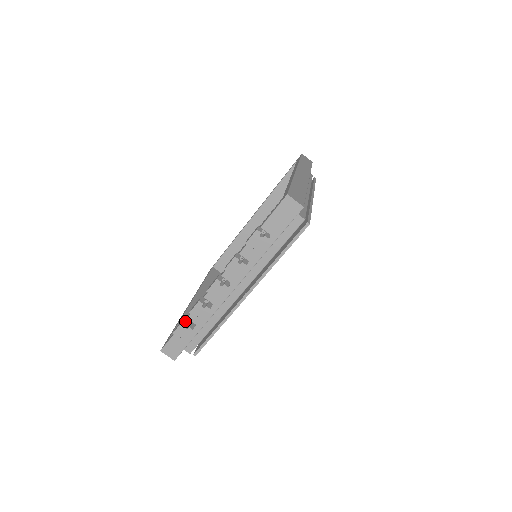
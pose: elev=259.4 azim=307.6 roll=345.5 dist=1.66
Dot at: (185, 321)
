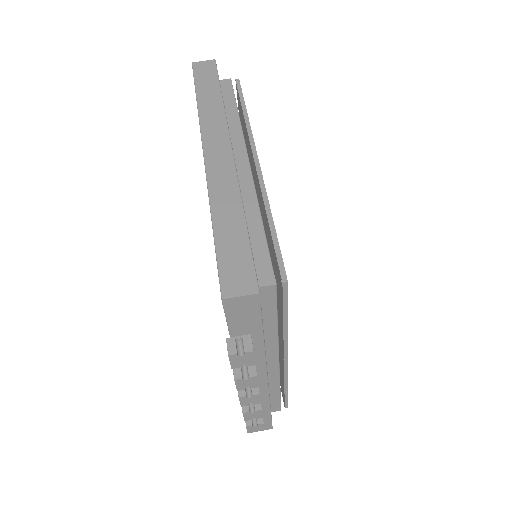
Dot at: (248, 420)
